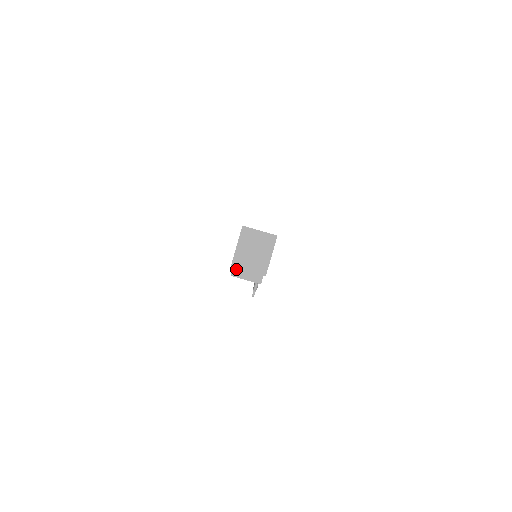
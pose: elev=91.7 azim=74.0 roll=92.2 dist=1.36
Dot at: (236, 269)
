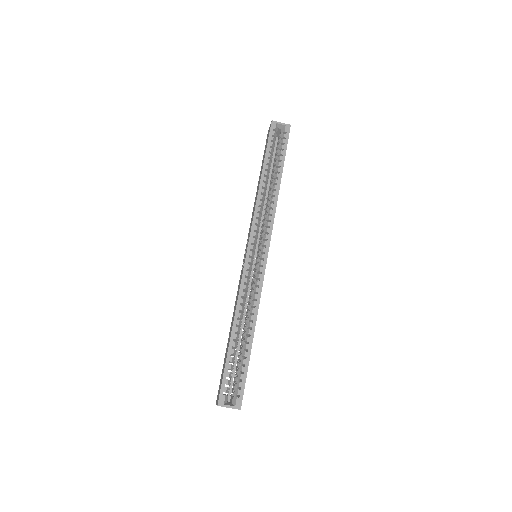
Dot at: occluded
